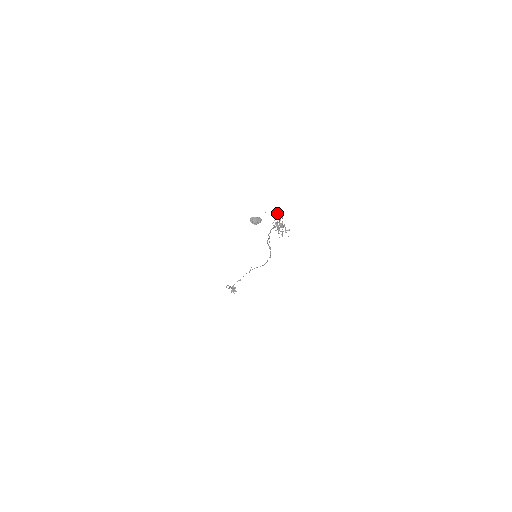
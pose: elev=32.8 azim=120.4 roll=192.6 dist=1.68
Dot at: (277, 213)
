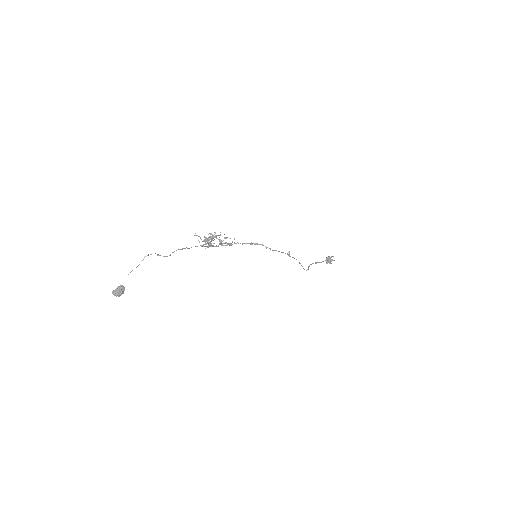
Dot at: (157, 255)
